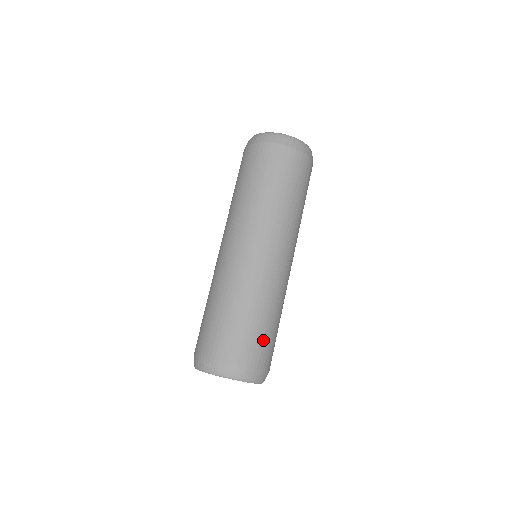
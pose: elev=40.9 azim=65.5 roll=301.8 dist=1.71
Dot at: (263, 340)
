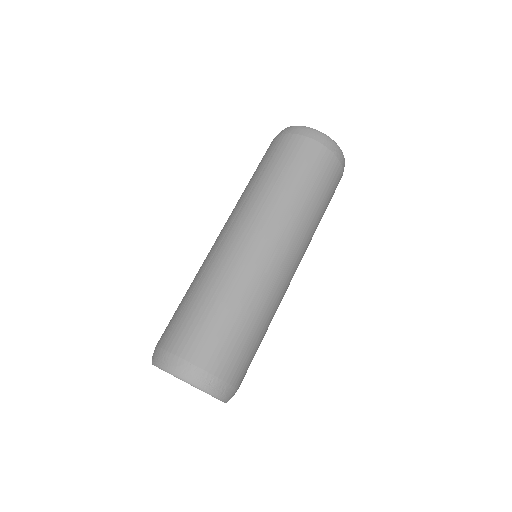
Dot at: occluded
